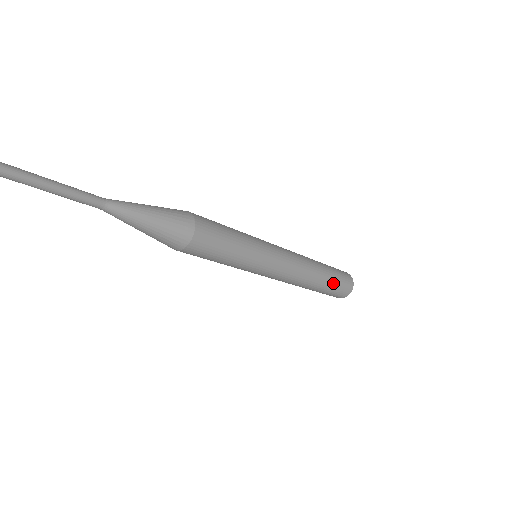
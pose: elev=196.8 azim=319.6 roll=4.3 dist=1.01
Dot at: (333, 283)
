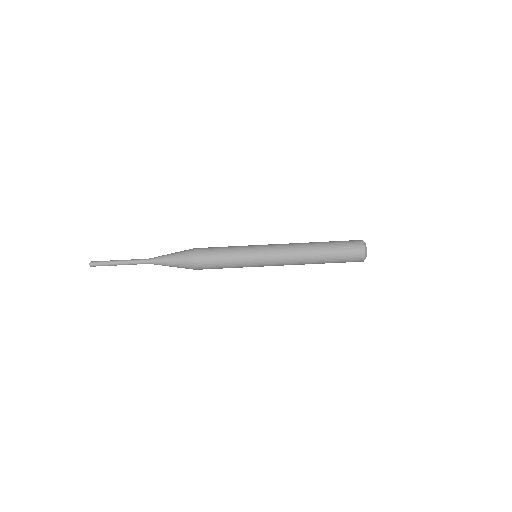
Dot at: (335, 254)
